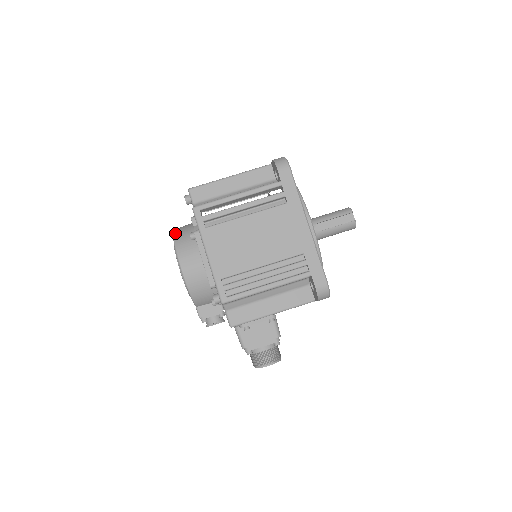
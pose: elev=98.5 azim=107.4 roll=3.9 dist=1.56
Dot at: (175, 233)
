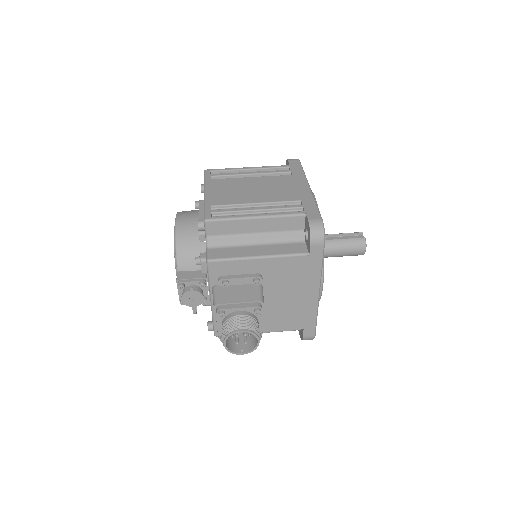
Dot at: occluded
